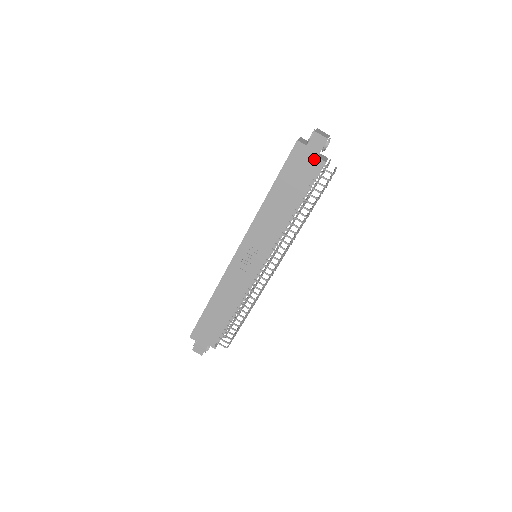
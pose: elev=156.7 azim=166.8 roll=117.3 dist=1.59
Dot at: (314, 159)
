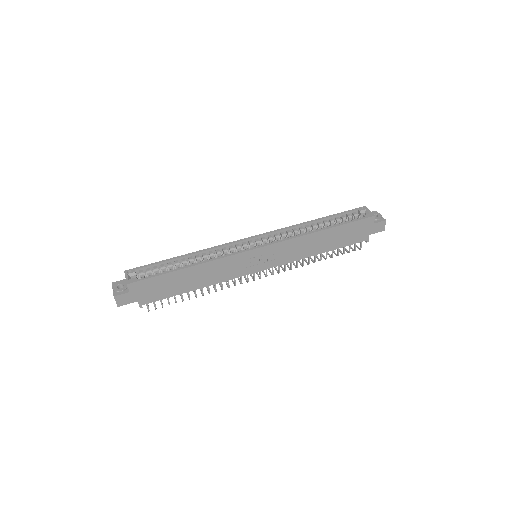
Dot at: (367, 234)
